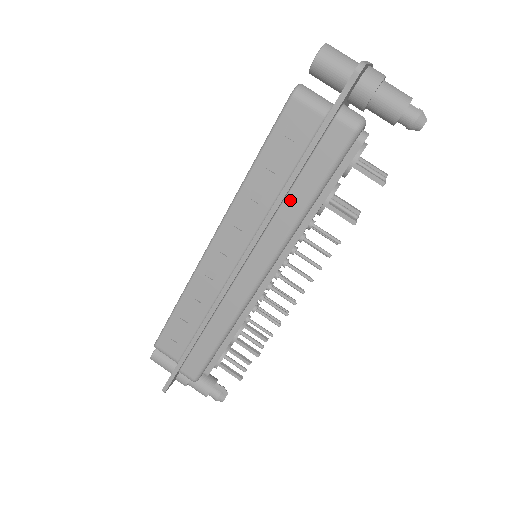
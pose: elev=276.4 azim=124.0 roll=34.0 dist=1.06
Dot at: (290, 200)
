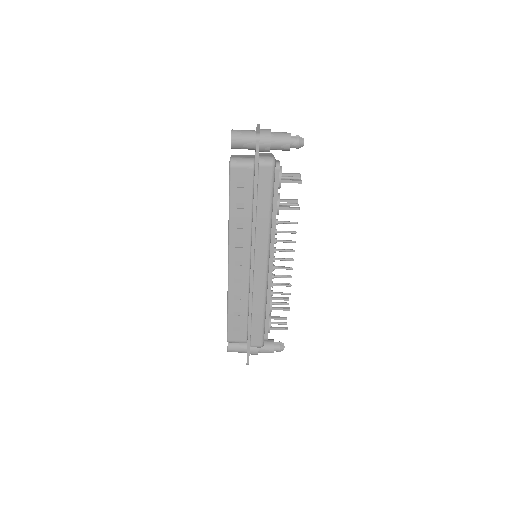
Dot at: (259, 217)
